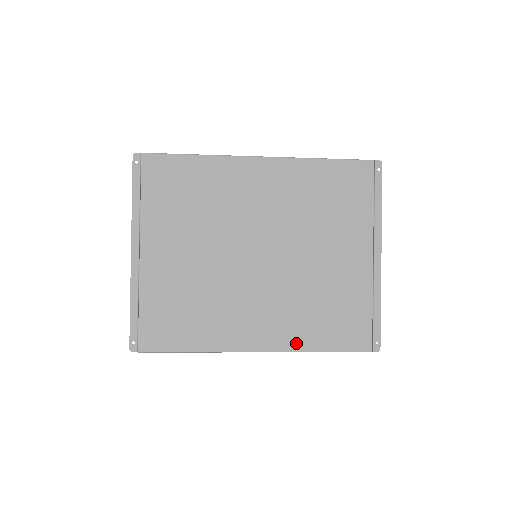
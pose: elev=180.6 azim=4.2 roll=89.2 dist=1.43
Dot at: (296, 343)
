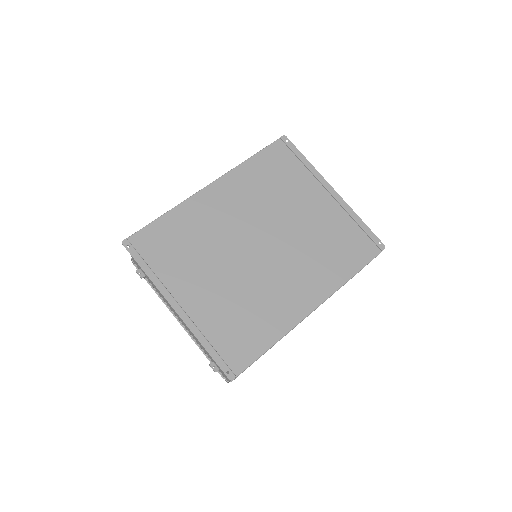
Dot at: (333, 283)
